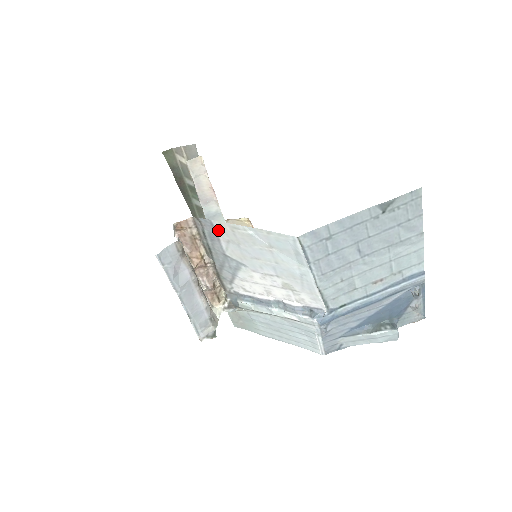
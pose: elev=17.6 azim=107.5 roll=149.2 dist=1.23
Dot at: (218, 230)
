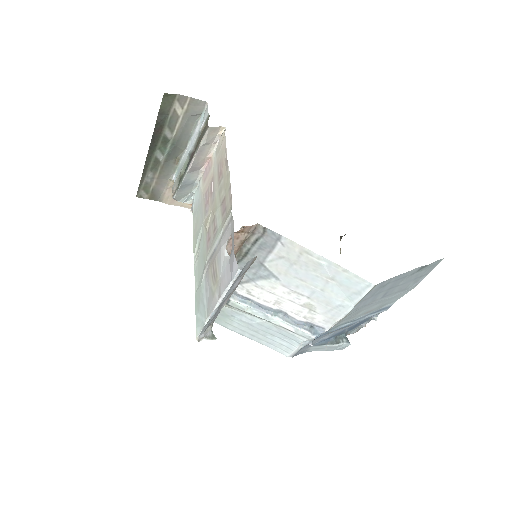
Dot at: (280, 245)
